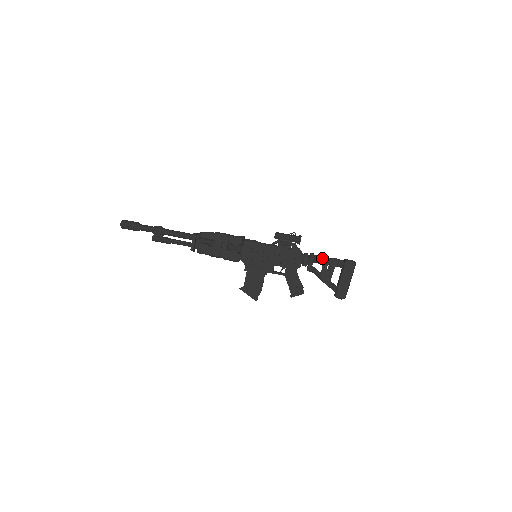
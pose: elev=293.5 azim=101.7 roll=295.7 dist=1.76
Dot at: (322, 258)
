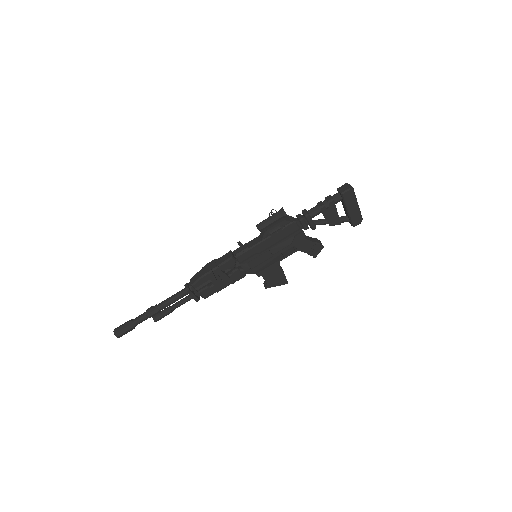
Dot at: (318, 210)
